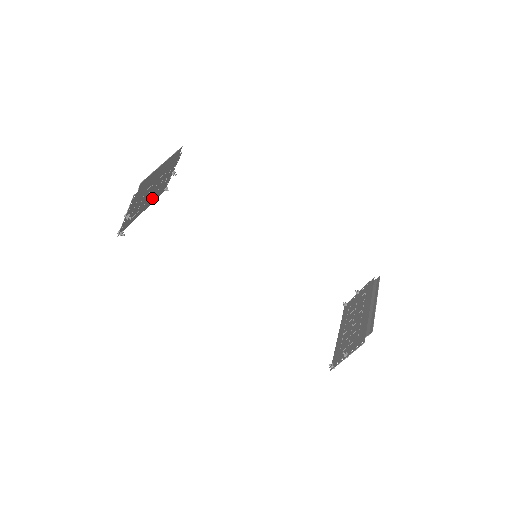
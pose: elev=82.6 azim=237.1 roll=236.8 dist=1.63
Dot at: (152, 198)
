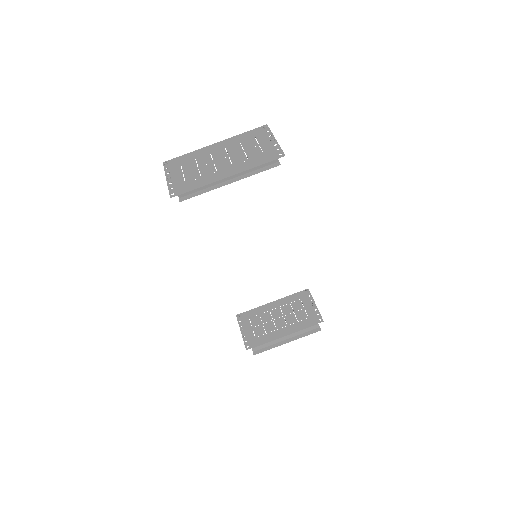
Dot at: (231, 144)
